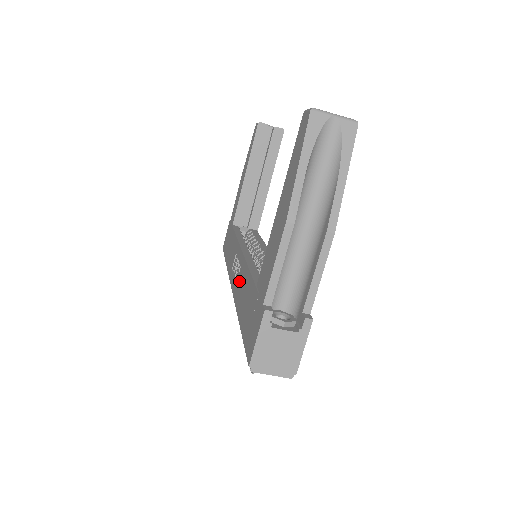
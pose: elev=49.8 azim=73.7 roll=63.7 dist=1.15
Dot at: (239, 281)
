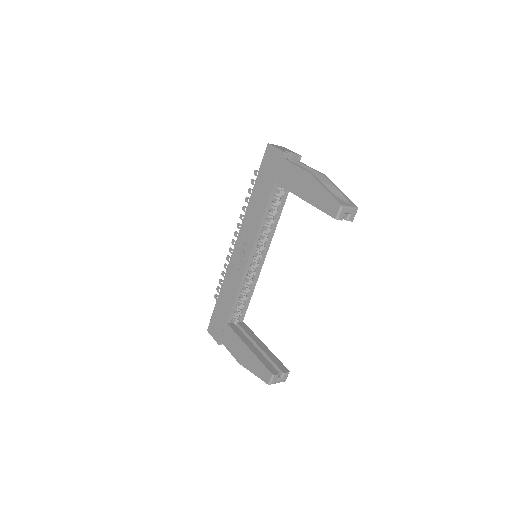
Dot at: (234, 274)
